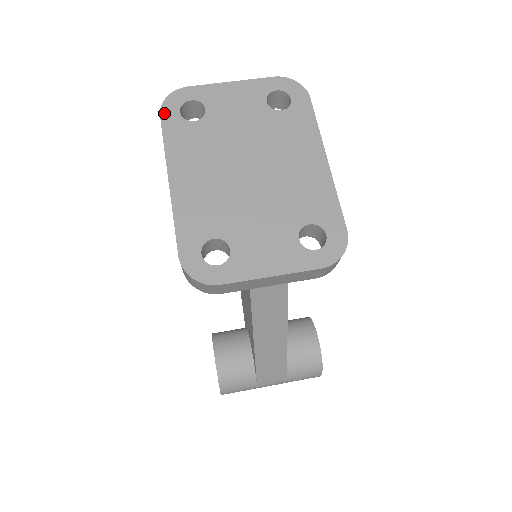
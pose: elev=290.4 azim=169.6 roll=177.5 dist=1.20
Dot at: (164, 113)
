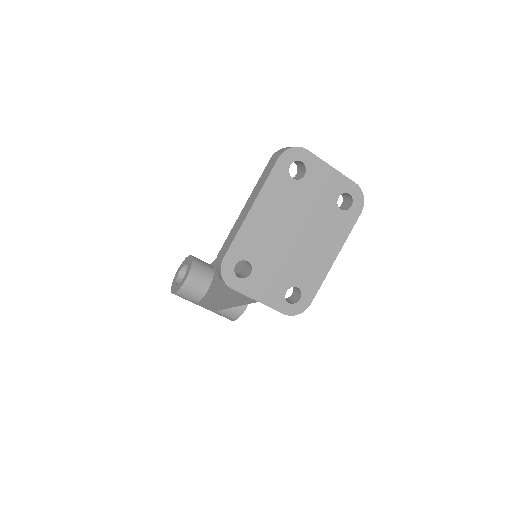
Dot at: (281, 159)
